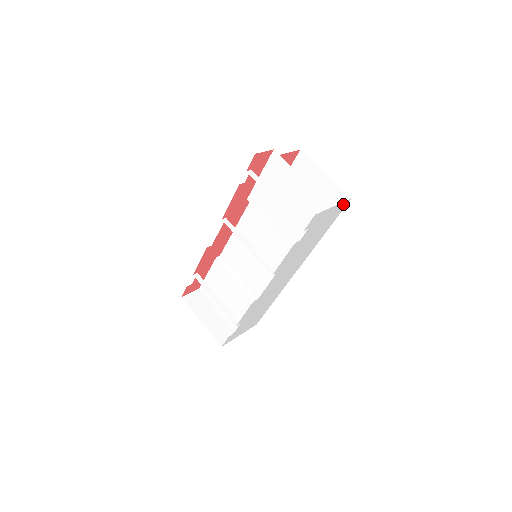
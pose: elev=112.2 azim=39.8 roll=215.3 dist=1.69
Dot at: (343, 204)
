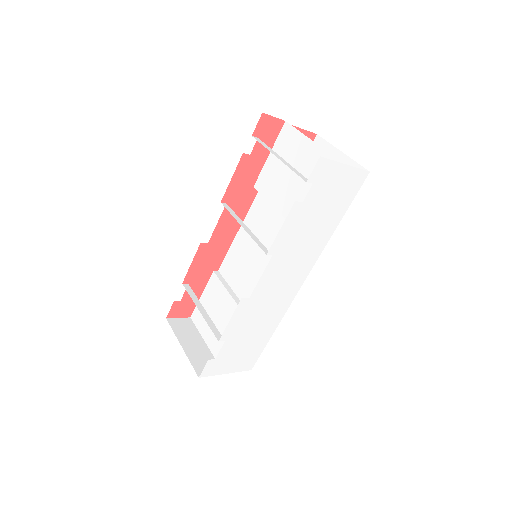
Dot at: (359, 174)
